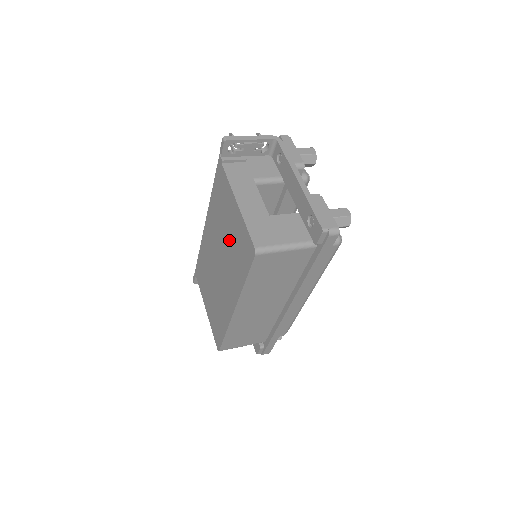
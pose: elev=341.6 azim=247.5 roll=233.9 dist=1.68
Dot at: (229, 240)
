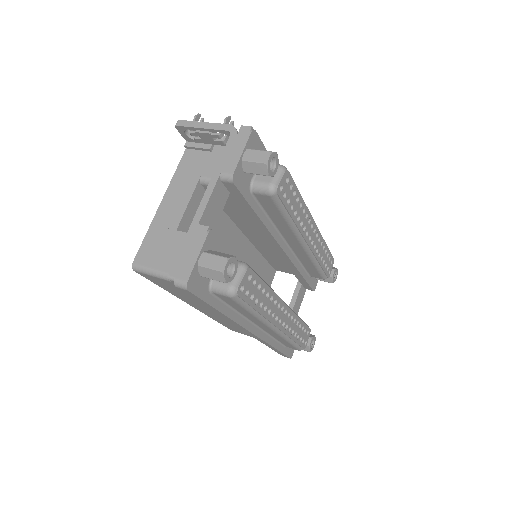
Dot at: occluded
